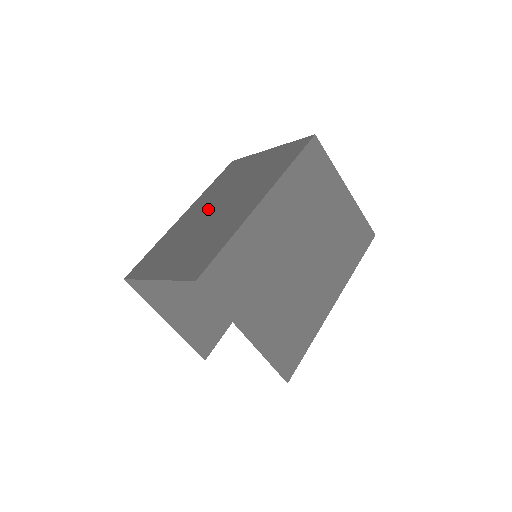
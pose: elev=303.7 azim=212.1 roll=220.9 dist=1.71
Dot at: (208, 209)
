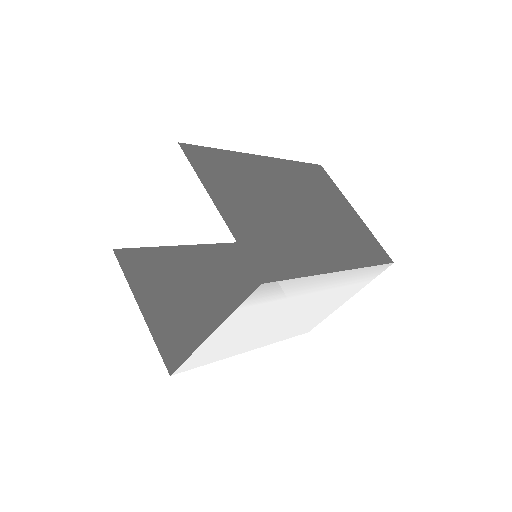
Dot at: occluded
